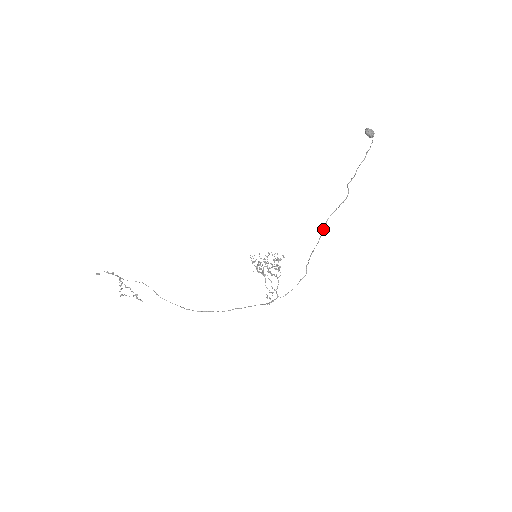
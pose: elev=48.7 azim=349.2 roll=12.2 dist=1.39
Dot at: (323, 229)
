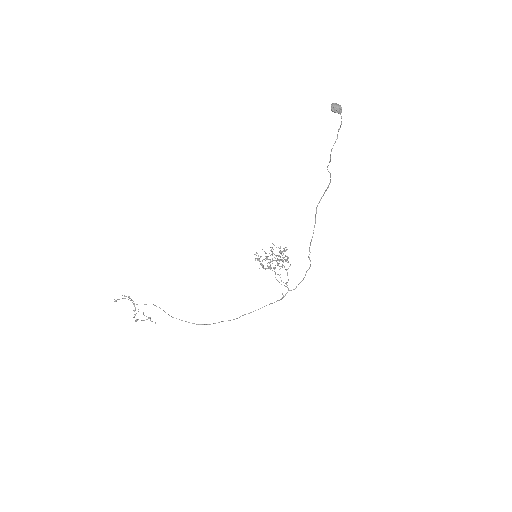
Dot at: (315, 218)
